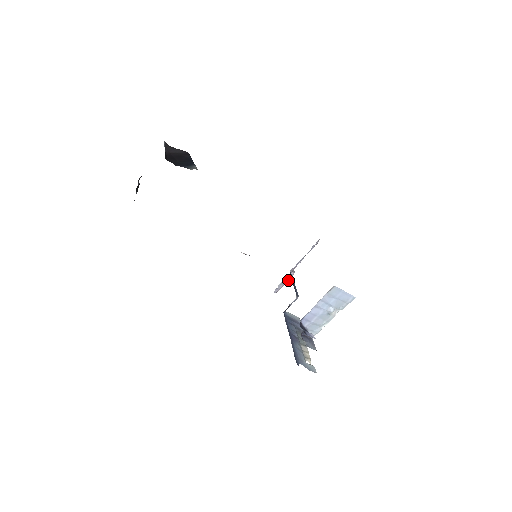
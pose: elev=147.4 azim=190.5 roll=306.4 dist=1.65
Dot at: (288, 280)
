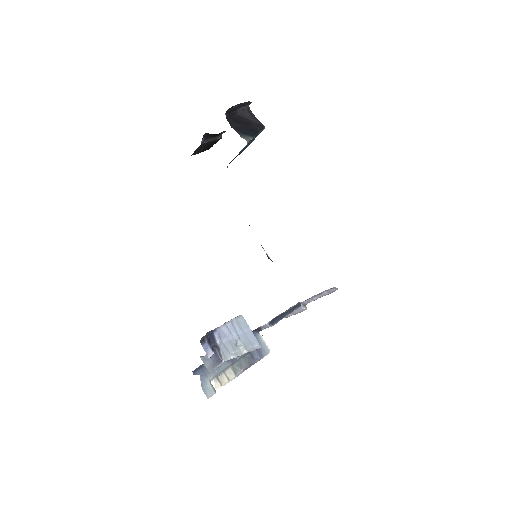
Dot at: (298, 312)
